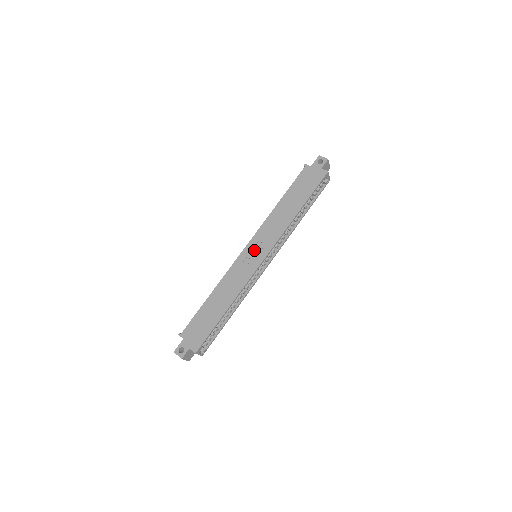
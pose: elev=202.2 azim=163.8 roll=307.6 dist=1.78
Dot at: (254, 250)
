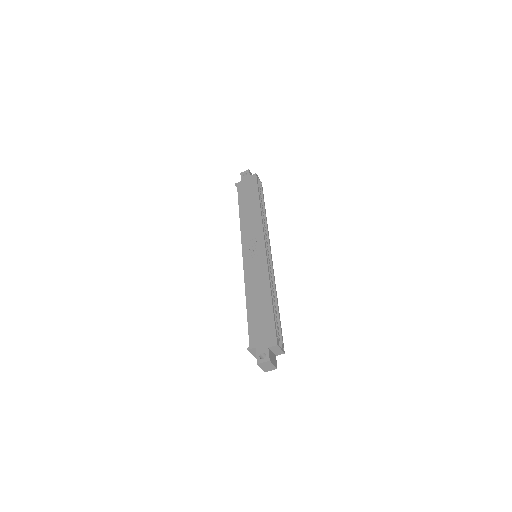
Dot at: (251, 248)
